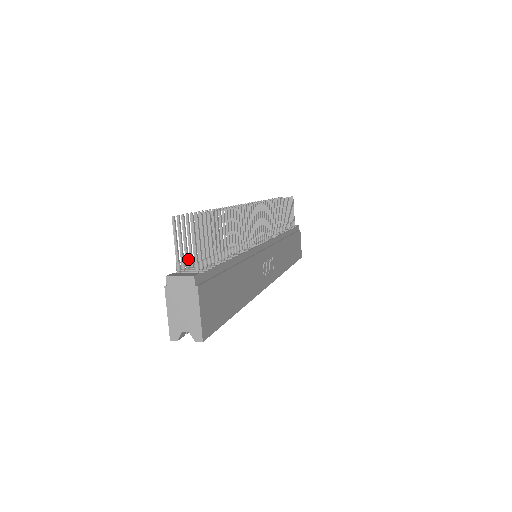
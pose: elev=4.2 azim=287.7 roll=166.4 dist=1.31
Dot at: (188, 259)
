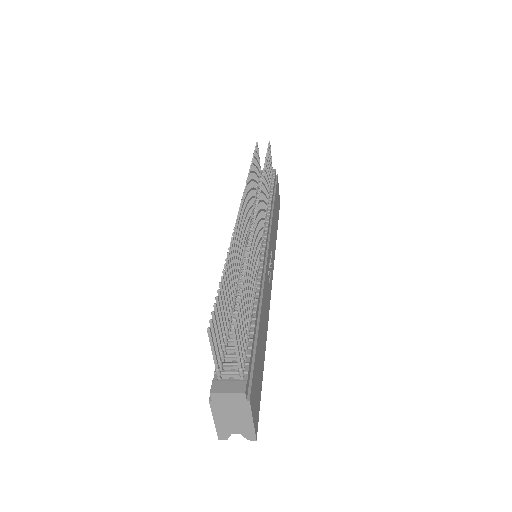
Dot at: (222, 351)
